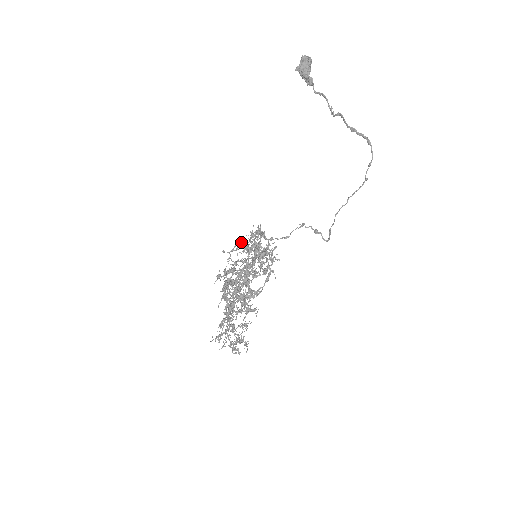
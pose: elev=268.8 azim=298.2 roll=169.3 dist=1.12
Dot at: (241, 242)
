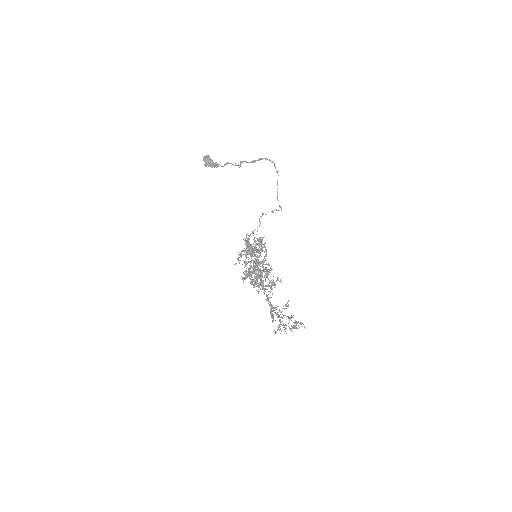
Dot at: (241, 253)
